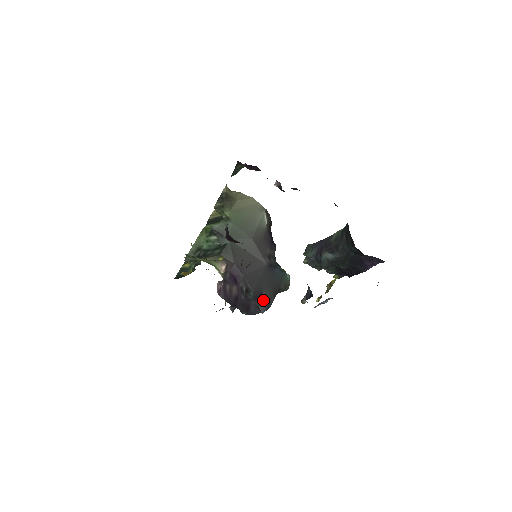
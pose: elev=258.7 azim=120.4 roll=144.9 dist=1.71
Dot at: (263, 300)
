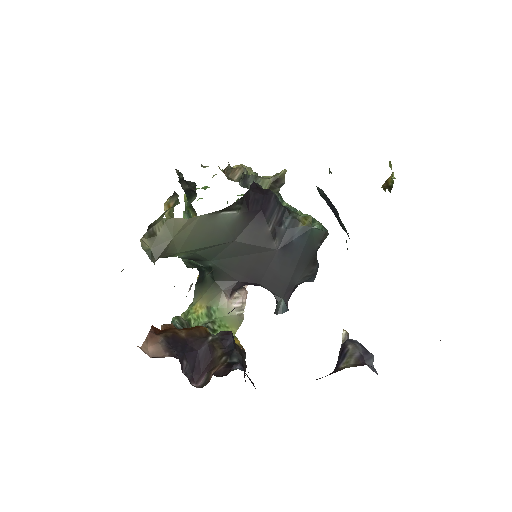
Dot at: (303, 282)
